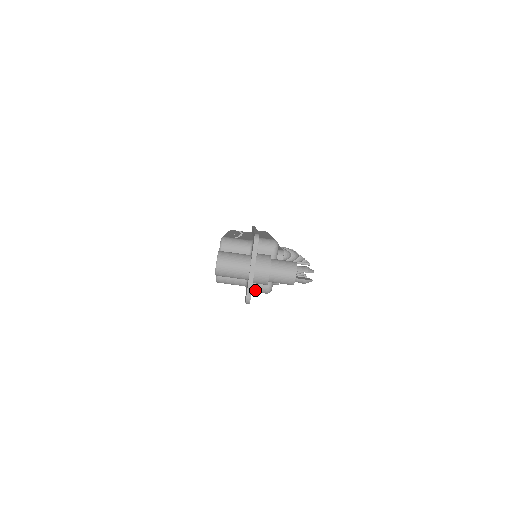
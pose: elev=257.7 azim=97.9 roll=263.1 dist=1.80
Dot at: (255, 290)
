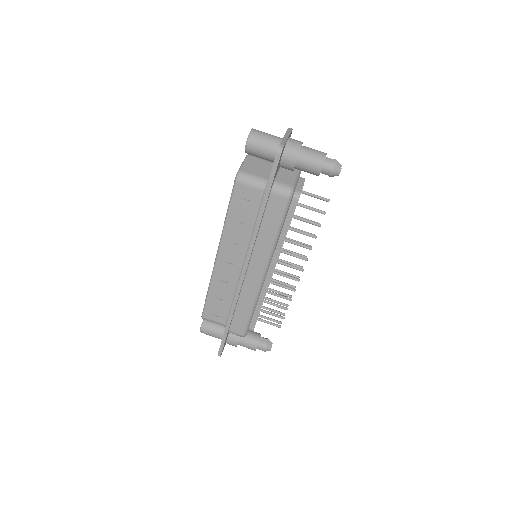
Dot at: (277, 186)
